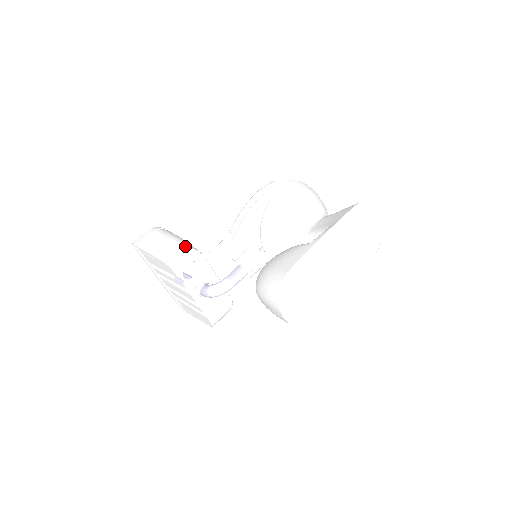
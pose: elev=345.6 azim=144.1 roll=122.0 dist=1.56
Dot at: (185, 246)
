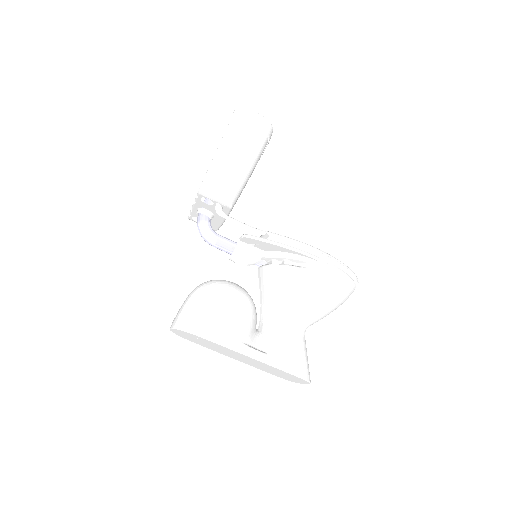
Dot at: (232, 190)
